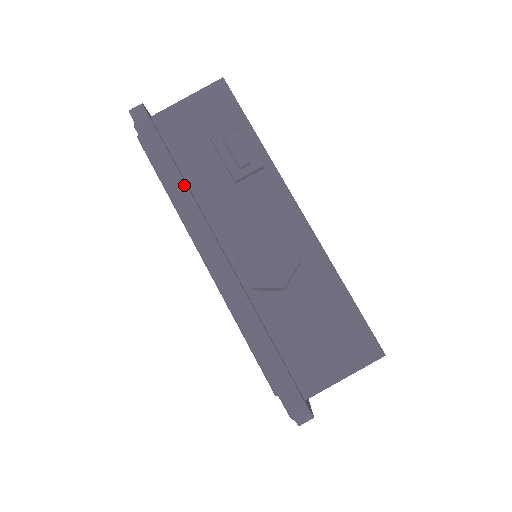
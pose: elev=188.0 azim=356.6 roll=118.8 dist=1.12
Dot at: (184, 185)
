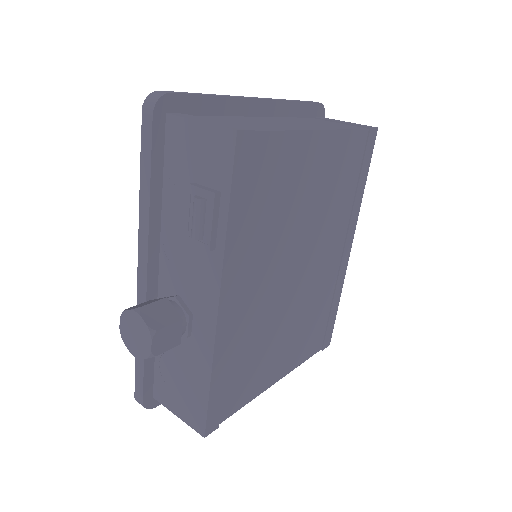
Dot at: (148, 208)
